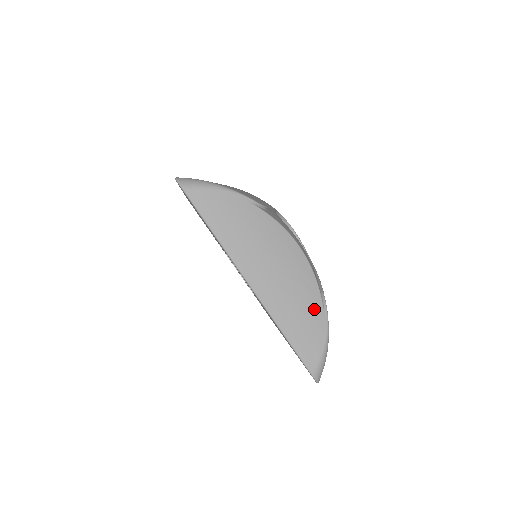
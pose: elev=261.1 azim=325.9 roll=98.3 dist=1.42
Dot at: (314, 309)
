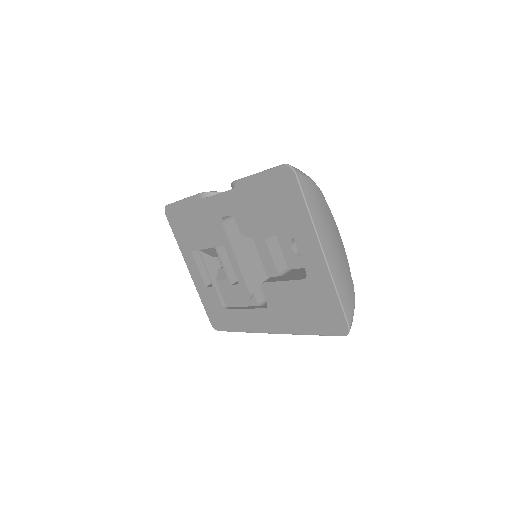
Dot at: (349, 279)
